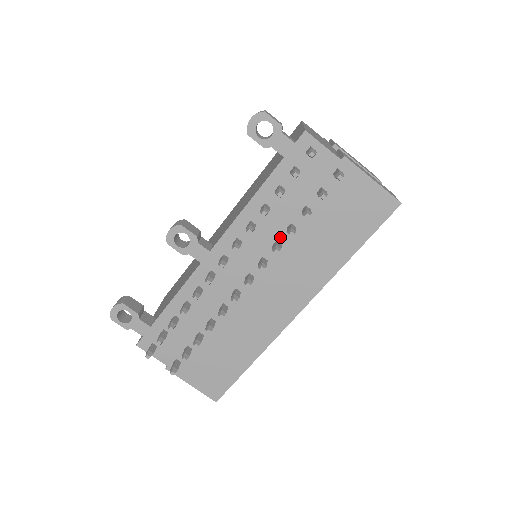
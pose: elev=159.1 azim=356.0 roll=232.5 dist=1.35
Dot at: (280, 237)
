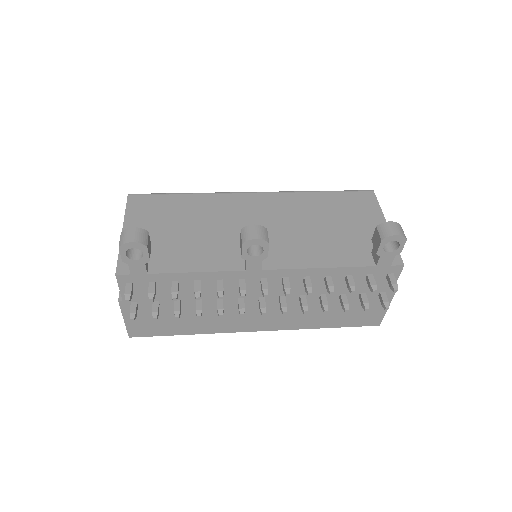
Dot at: (310, 295)
